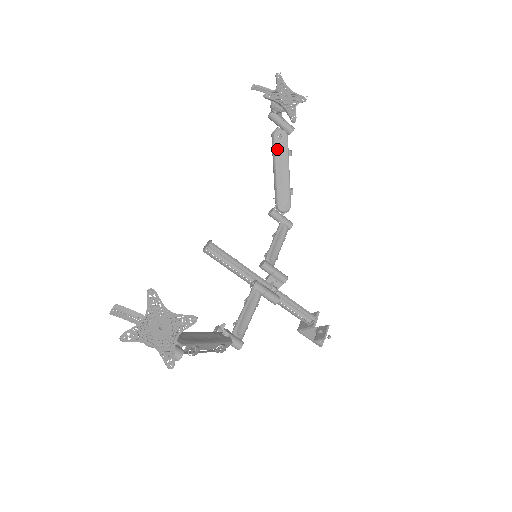
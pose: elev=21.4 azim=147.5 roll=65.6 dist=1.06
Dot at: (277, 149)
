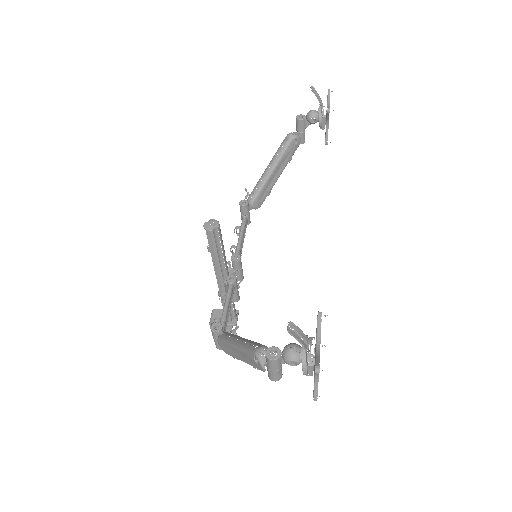
Dot at: (287, 152)
